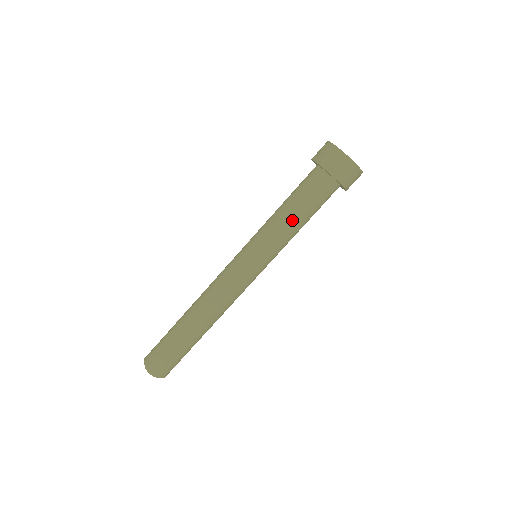
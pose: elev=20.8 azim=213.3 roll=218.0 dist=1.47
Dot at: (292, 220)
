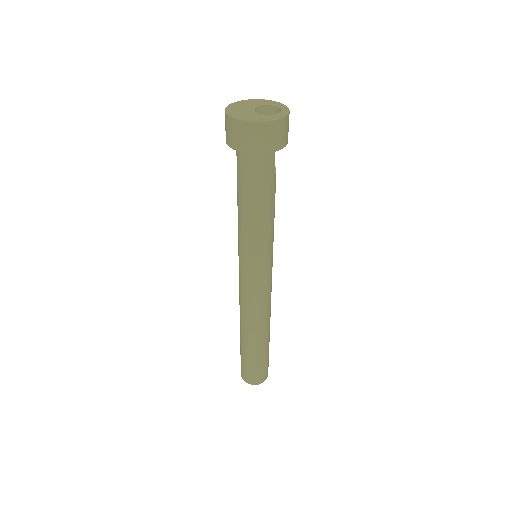
Dot at: (244, 212)
